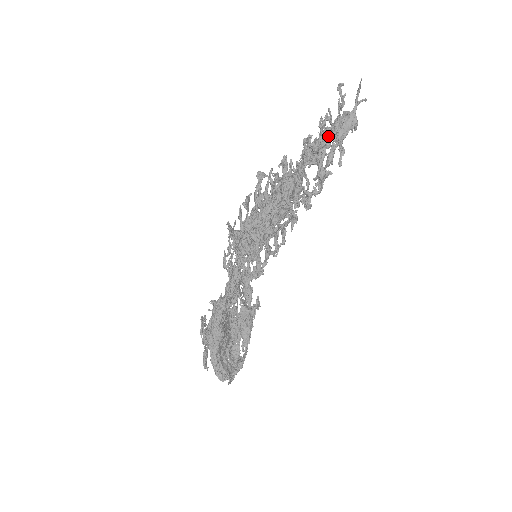
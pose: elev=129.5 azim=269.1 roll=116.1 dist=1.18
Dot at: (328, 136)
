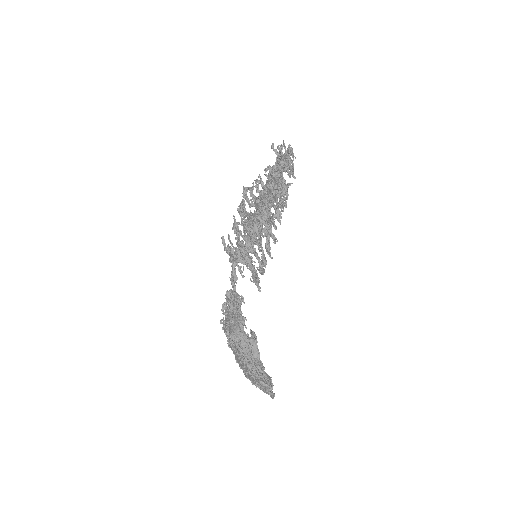
Dot at: (290, 148)
